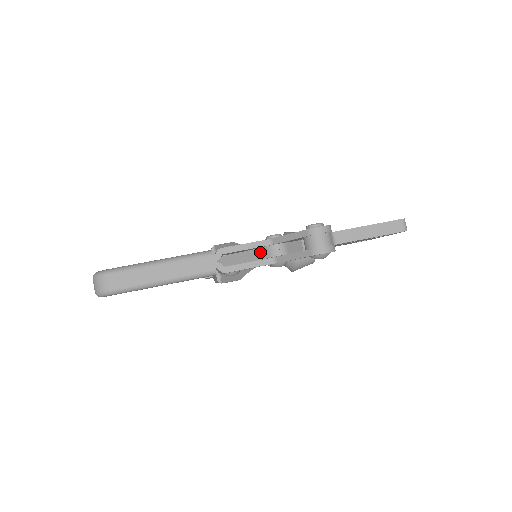
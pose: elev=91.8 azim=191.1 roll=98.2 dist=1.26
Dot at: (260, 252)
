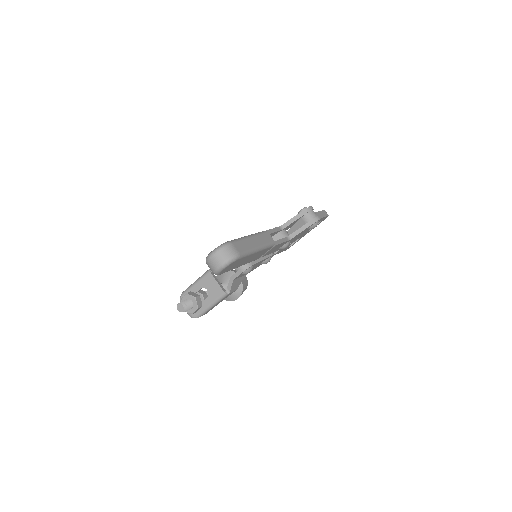
Dot at: (275, 238)
